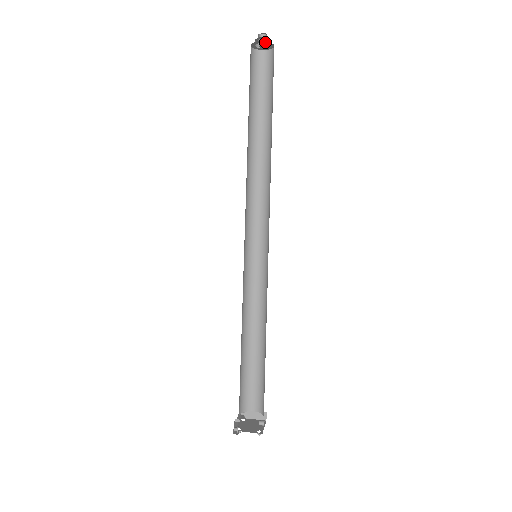
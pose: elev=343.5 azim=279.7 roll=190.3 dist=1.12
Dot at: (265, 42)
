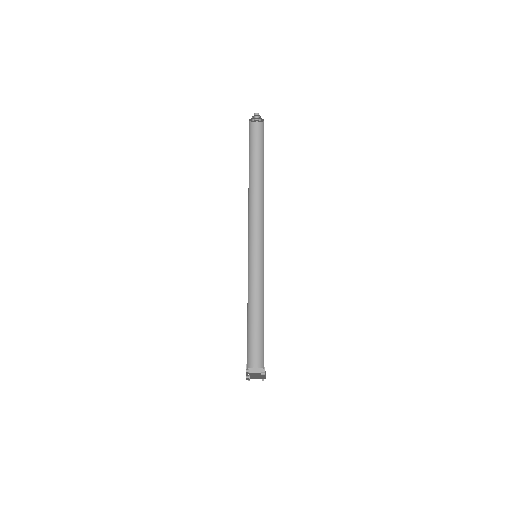
Dot at: (259, 118)
